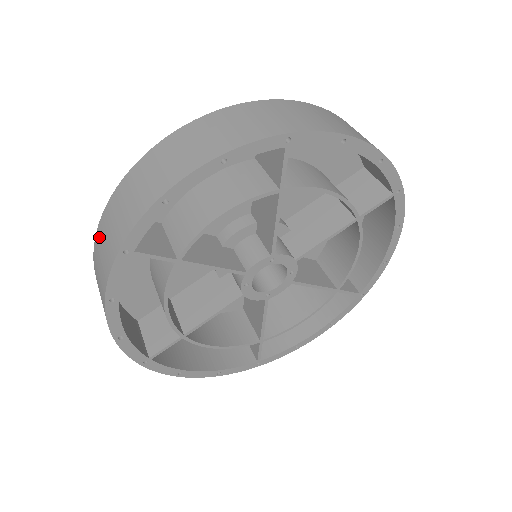
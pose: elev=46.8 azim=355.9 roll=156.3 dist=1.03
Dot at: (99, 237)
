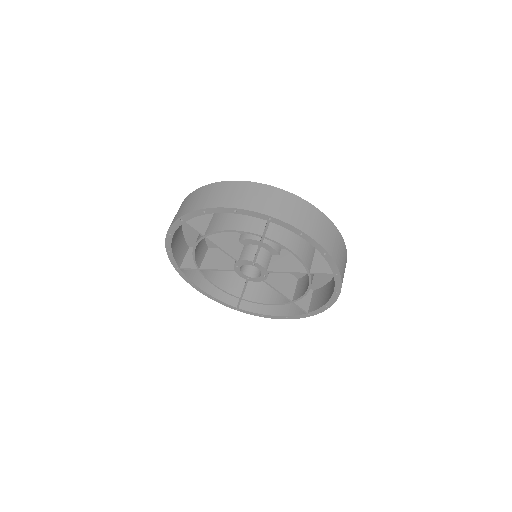
Dot at: (182, 203)
